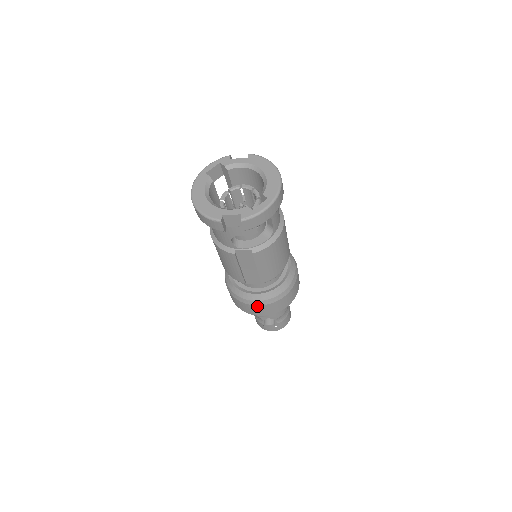
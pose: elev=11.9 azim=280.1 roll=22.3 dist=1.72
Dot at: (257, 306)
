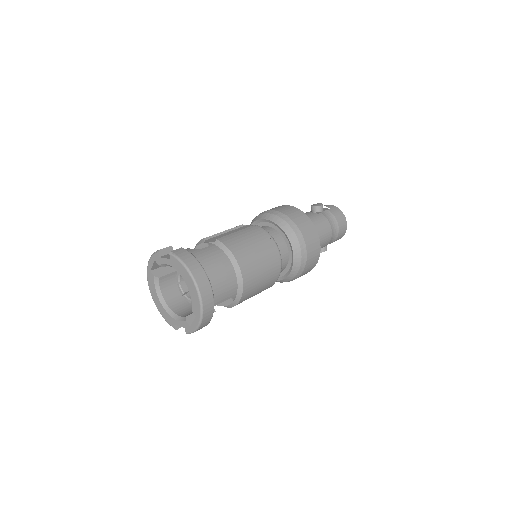
Dot at: occluded
